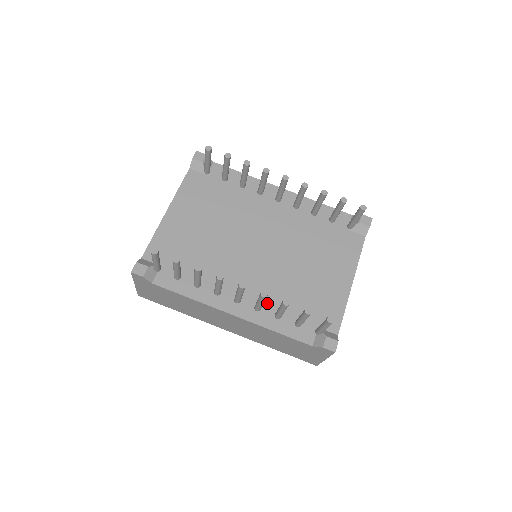
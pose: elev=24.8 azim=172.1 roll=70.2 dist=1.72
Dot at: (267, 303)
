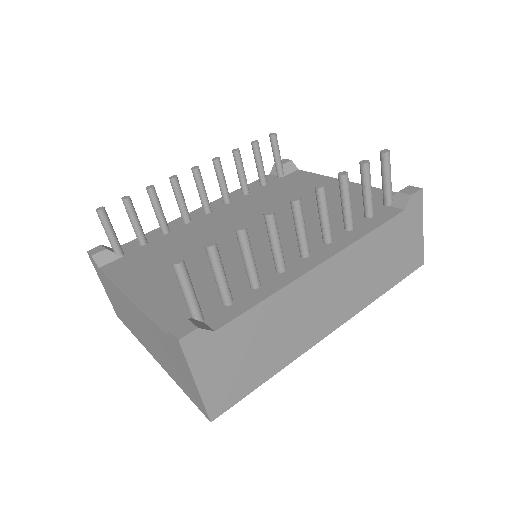
Dot at: occluded
